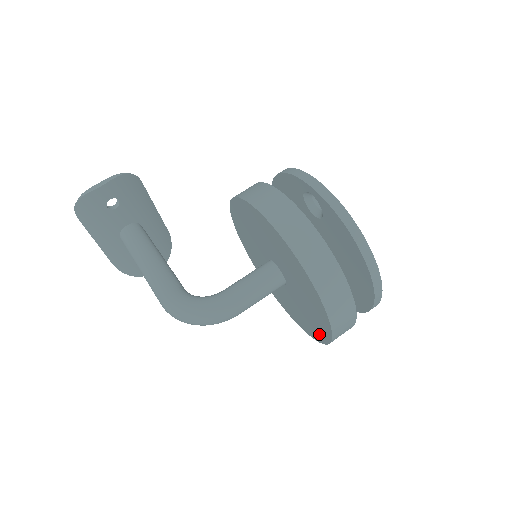
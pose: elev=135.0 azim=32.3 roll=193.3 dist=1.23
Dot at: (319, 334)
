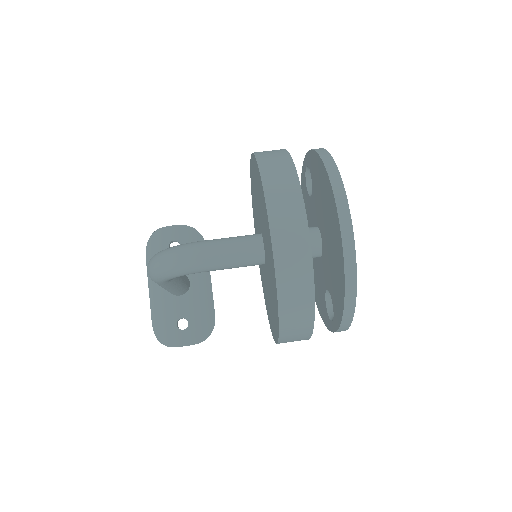
Dot at: (274, 282)
